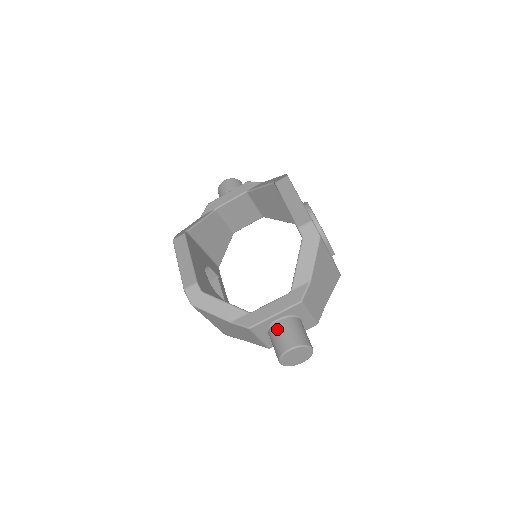
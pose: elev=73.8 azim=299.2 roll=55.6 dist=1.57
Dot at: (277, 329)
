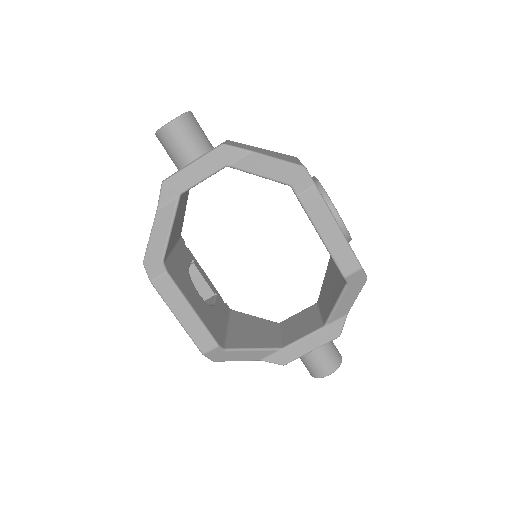
Dot at: (311, 357)
